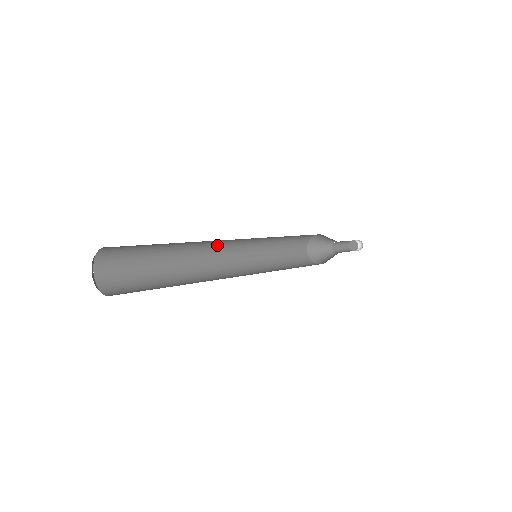
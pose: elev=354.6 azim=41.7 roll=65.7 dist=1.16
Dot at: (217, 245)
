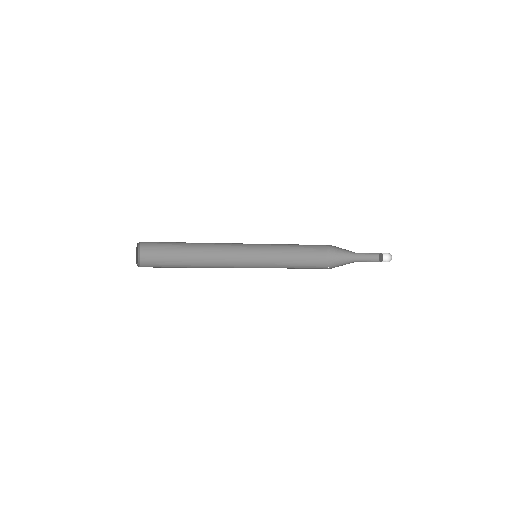
Dot at: (228, 243)
